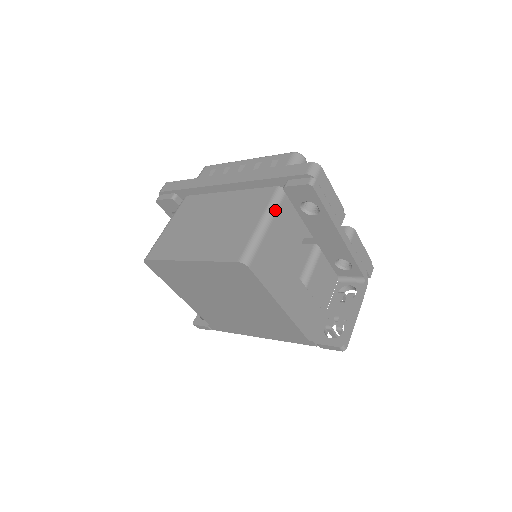
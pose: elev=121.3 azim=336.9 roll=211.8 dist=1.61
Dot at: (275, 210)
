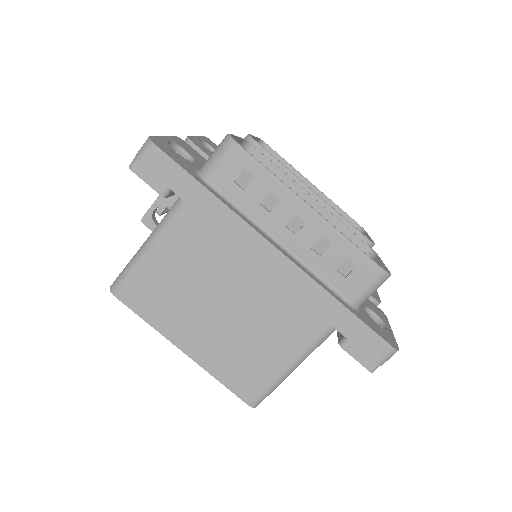
Dot at: occluded
